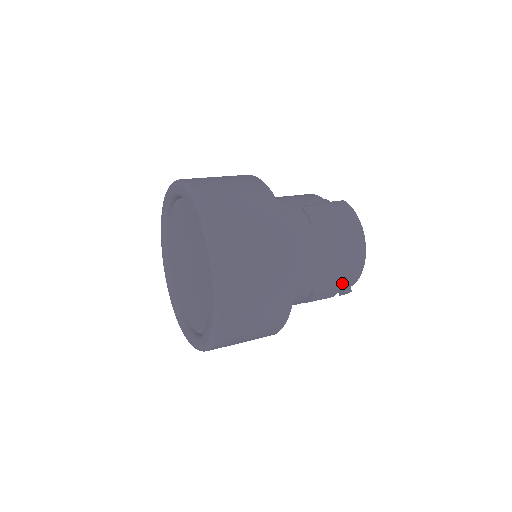
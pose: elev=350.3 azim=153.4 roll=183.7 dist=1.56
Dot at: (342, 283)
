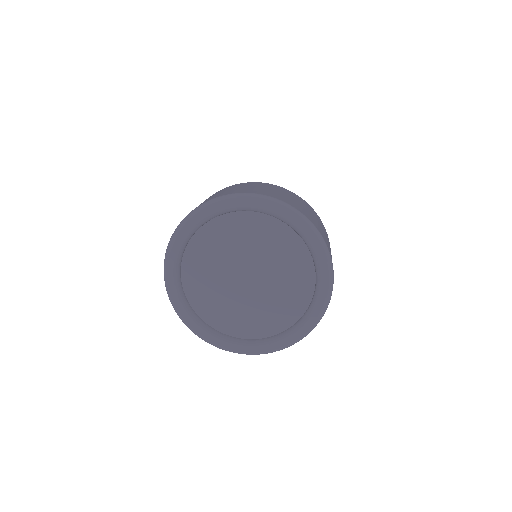
Dot at: occluded
